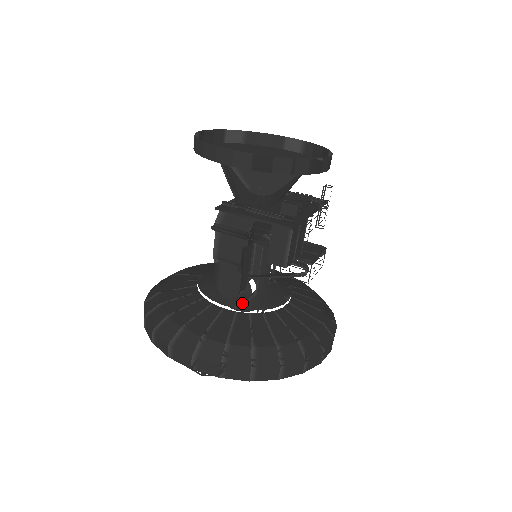
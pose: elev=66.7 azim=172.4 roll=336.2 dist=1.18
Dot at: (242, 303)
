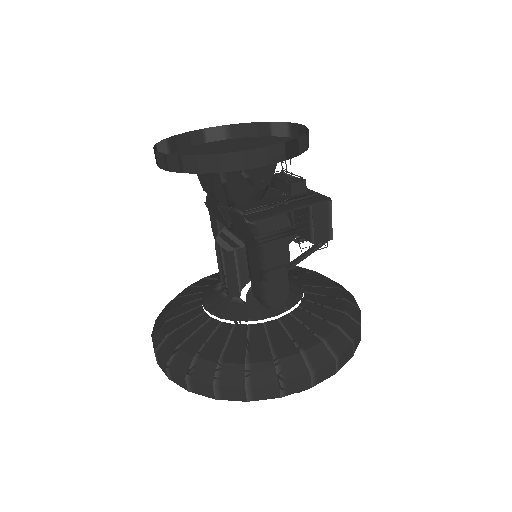
Dot at: (286, 303)
